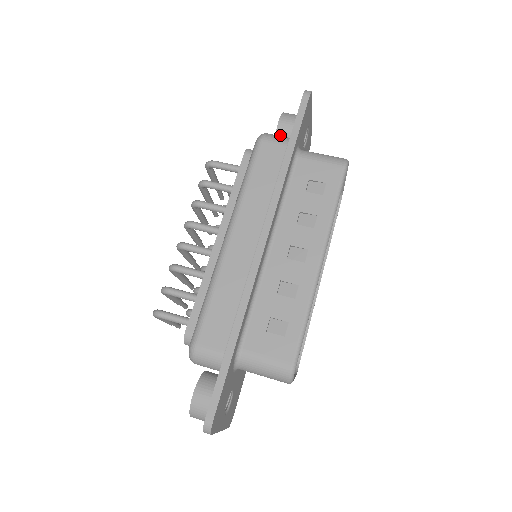
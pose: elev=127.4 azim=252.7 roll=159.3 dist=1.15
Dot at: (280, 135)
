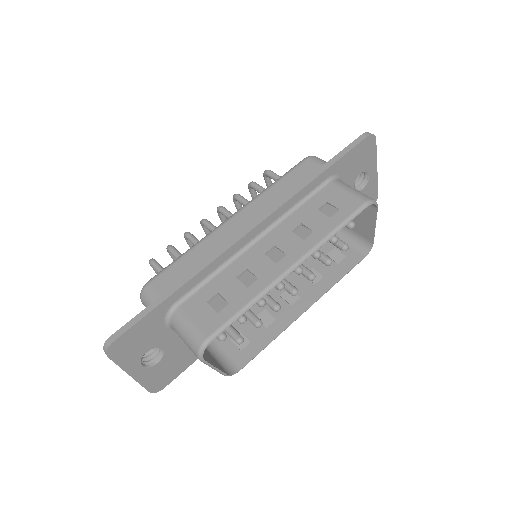
Dot at: occluded
